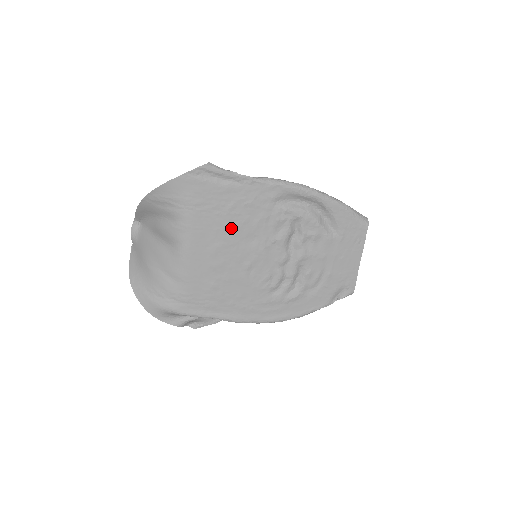
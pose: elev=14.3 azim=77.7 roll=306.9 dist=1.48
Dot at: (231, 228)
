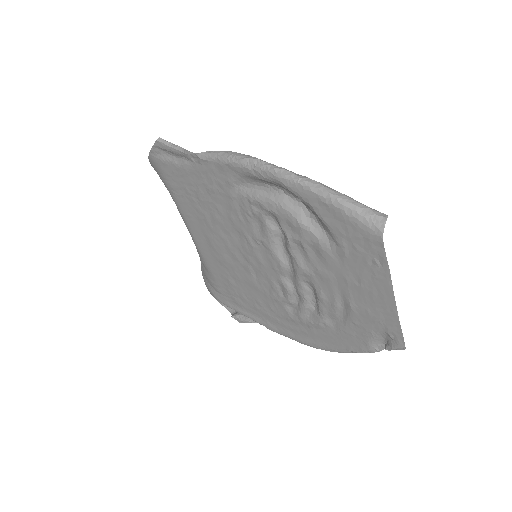
Dot at: (212, 218)
